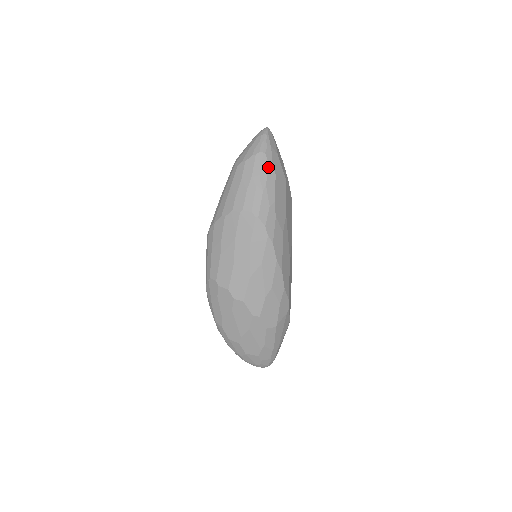
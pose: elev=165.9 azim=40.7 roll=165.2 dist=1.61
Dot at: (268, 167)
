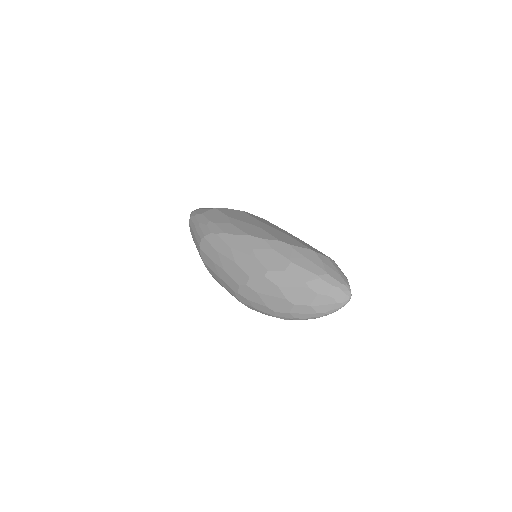
Dot at: (195, 217)
